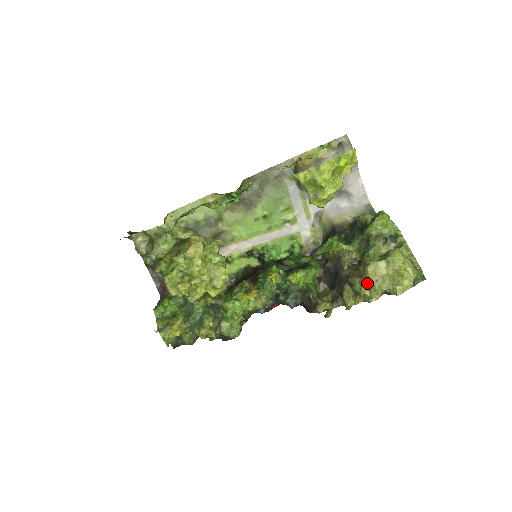
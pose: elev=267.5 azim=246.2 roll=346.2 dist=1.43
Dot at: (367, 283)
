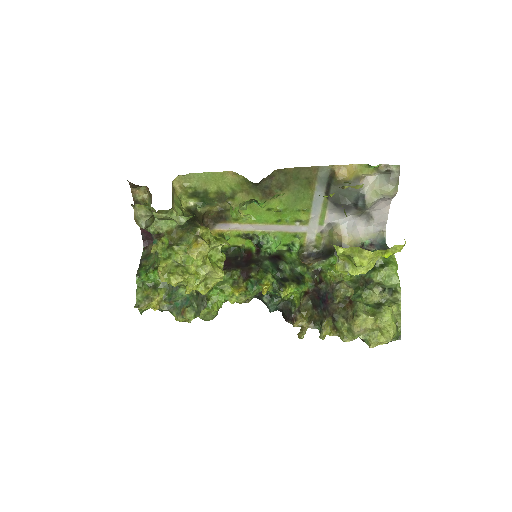
Dot at: (349, 327)
